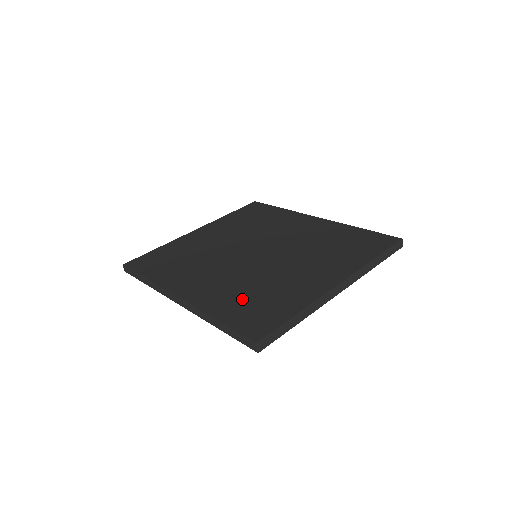
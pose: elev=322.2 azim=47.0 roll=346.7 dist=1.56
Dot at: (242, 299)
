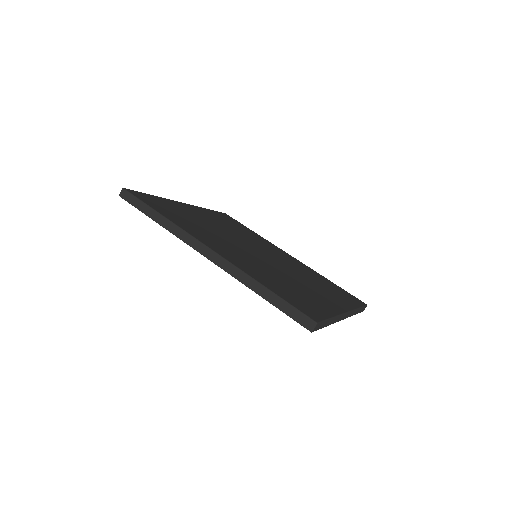
Dot at: (276, 282)
